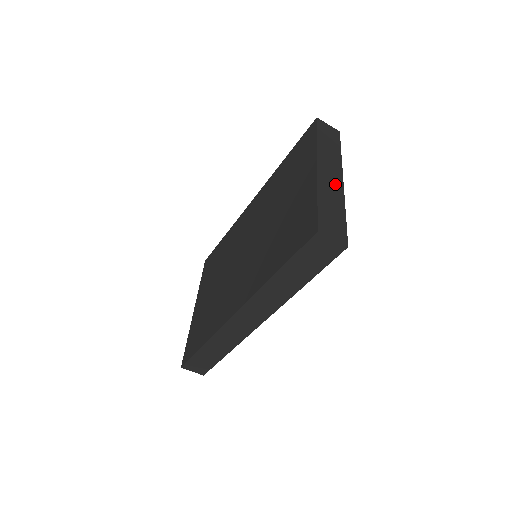
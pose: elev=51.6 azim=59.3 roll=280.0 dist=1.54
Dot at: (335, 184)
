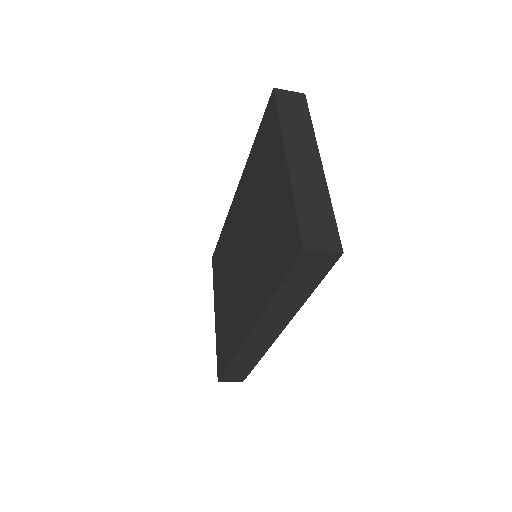
Dot at: (312, 172)
